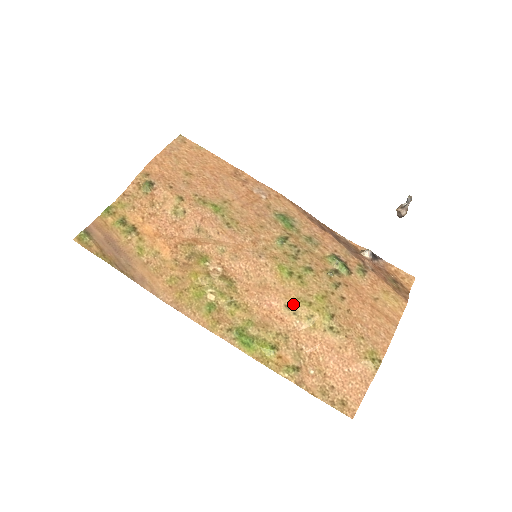
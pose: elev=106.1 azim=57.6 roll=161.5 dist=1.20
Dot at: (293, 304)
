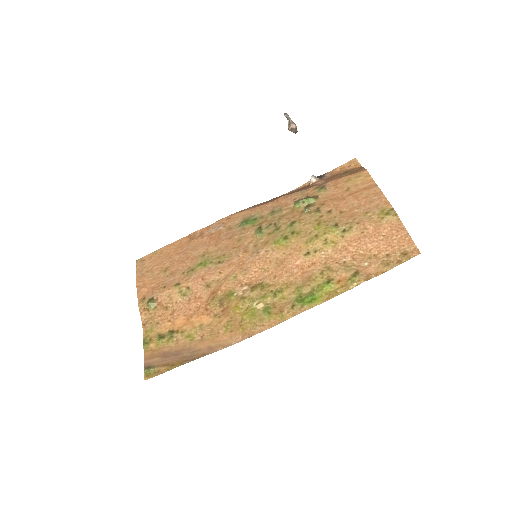
Dot at: (308, 249)
